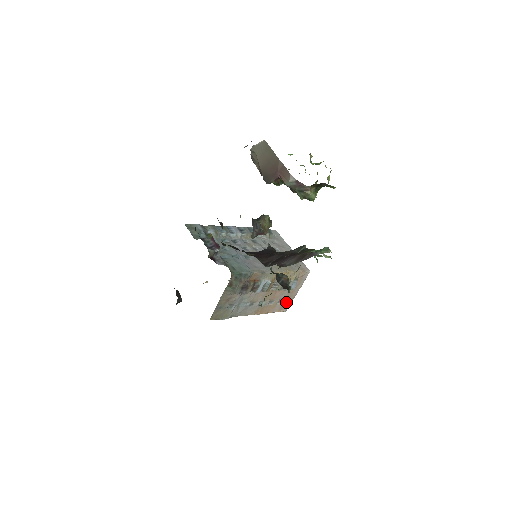
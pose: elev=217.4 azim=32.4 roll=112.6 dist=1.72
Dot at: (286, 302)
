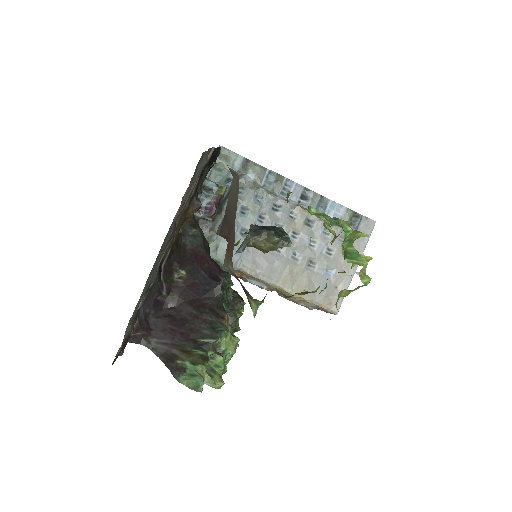
Dot at: occluded
